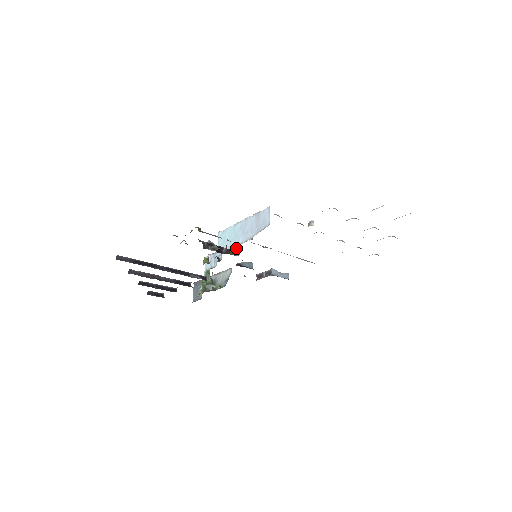
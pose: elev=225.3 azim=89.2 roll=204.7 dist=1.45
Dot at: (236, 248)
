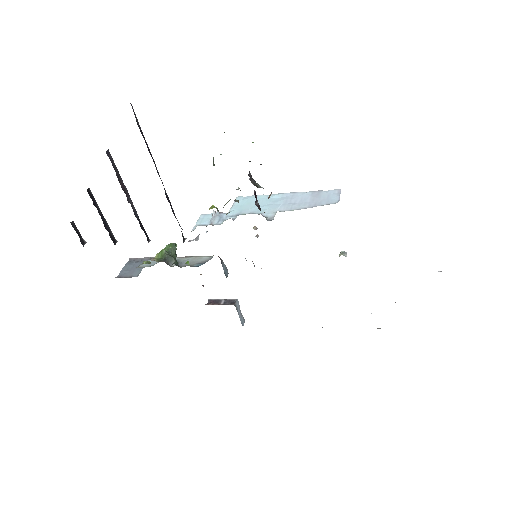
Dot at: (268, 213)
